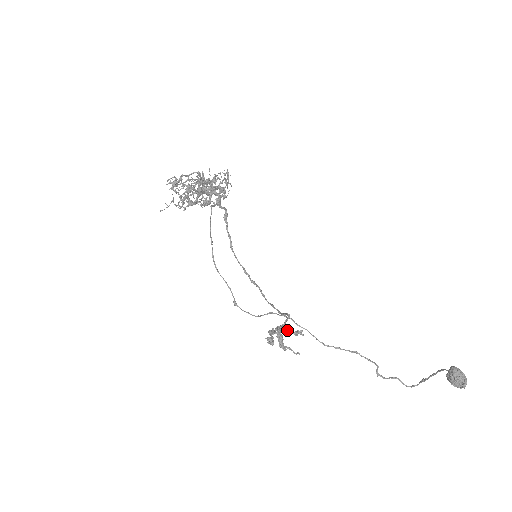
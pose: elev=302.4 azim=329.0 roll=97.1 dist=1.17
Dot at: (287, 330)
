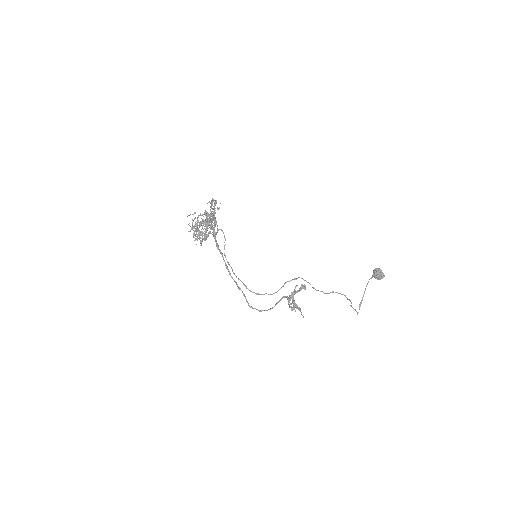
Dot at: (293, 299)
